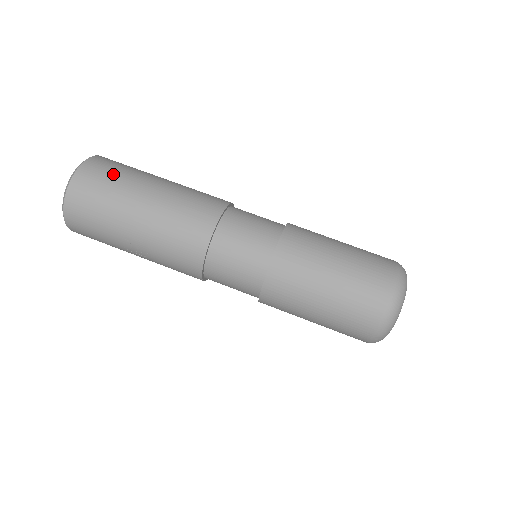
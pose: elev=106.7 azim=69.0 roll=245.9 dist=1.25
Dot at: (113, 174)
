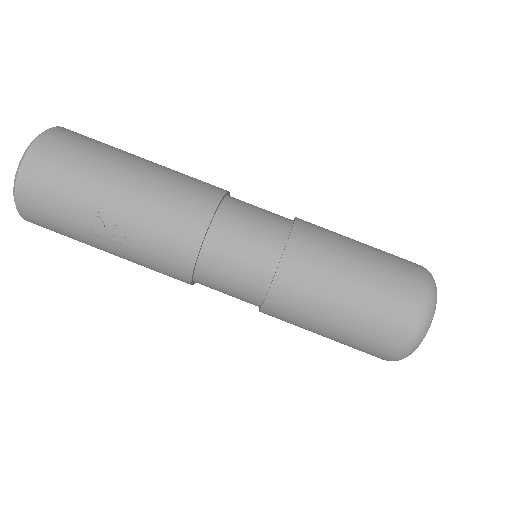
Dot at: (91, 142)
